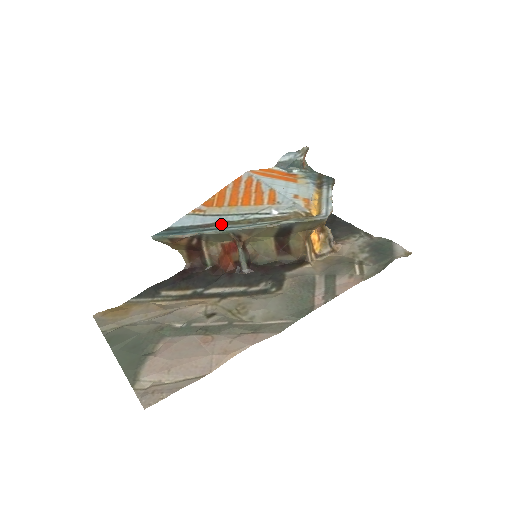
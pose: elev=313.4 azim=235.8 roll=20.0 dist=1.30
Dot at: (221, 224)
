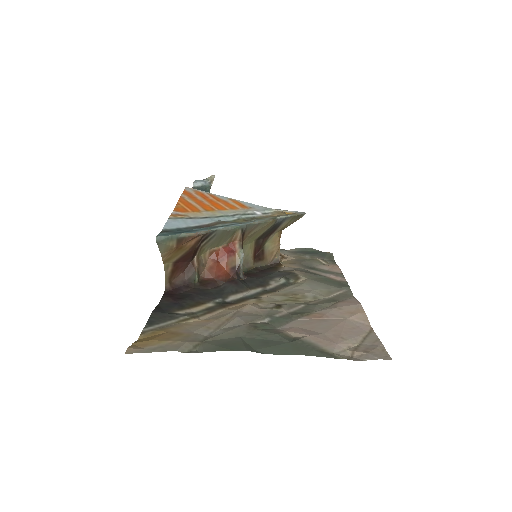
Dot at: (223, 222)
